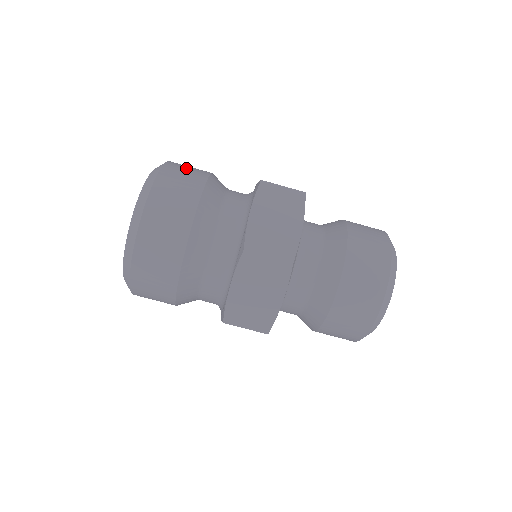
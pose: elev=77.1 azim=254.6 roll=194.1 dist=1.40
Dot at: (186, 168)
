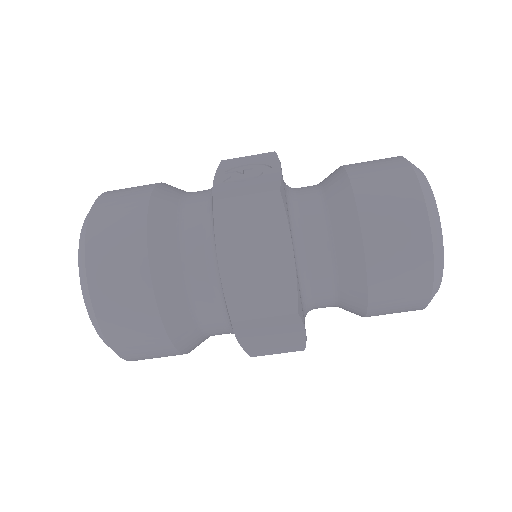
Dot at: (114, 219)
